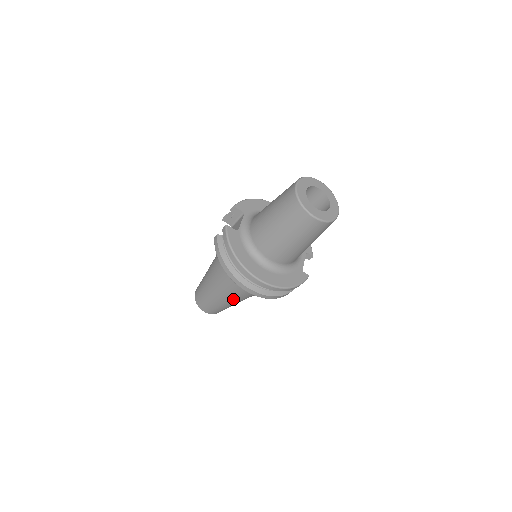
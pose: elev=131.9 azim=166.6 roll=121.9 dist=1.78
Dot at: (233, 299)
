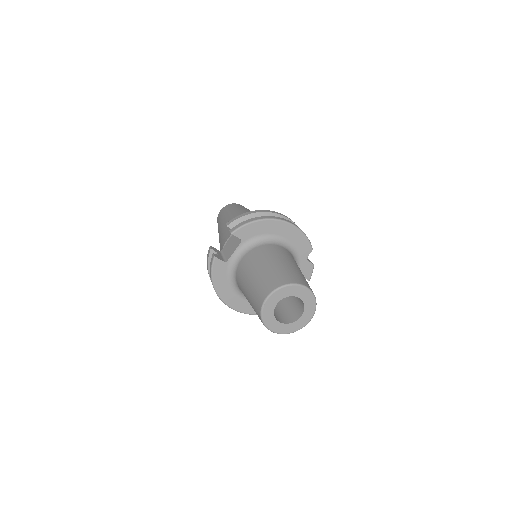
Dot at: occluded
